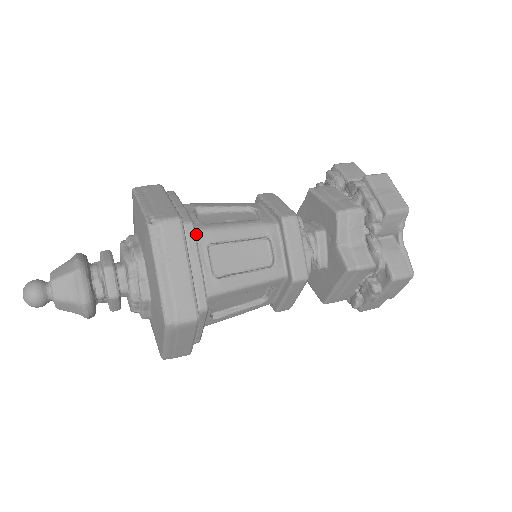
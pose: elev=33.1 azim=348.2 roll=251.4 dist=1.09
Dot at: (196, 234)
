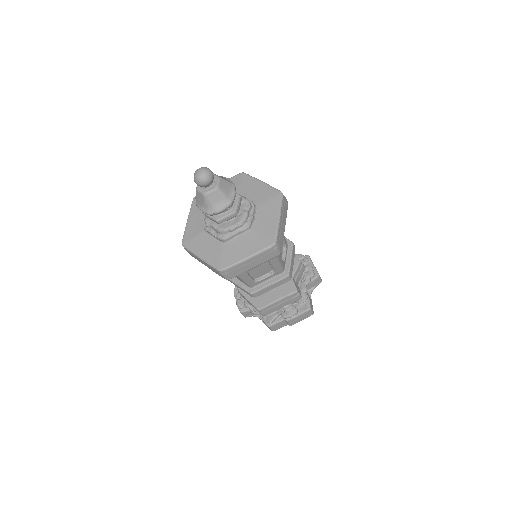
Dot at: occluded
